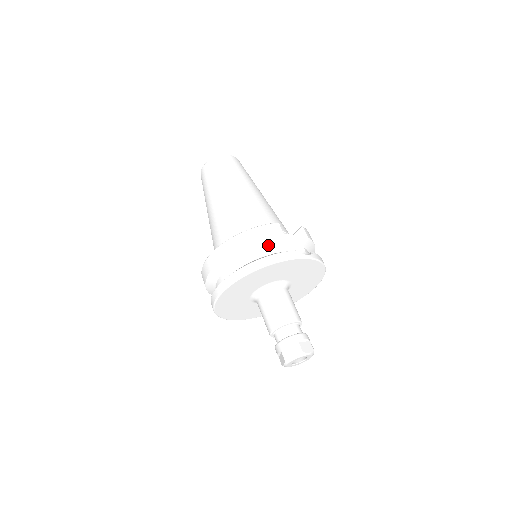
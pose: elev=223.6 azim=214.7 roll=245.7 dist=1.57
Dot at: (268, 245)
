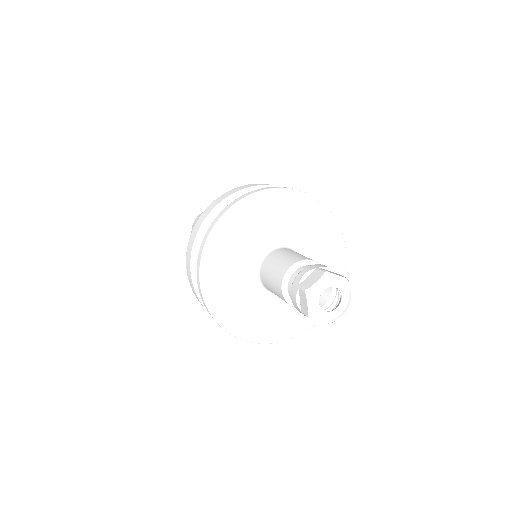
Dot at: occluded
